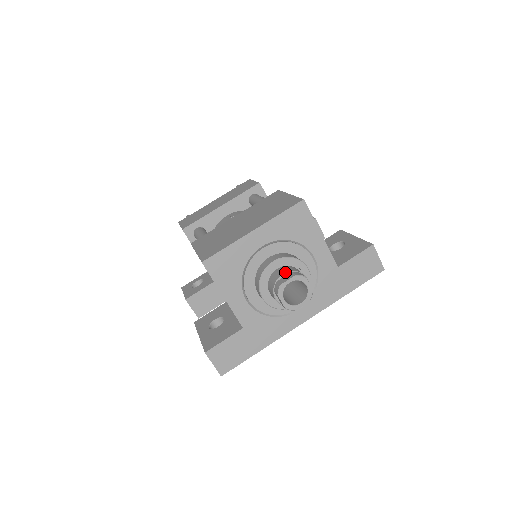
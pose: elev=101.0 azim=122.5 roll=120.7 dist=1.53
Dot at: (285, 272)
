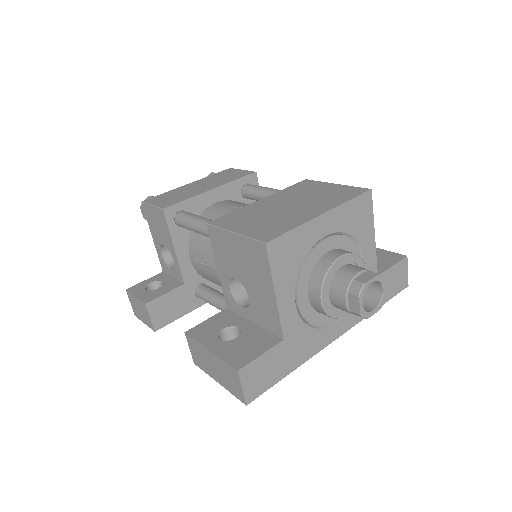
Dot at: (361, 270)
